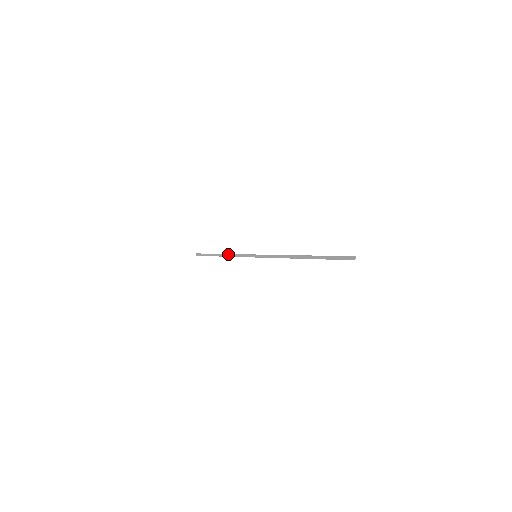
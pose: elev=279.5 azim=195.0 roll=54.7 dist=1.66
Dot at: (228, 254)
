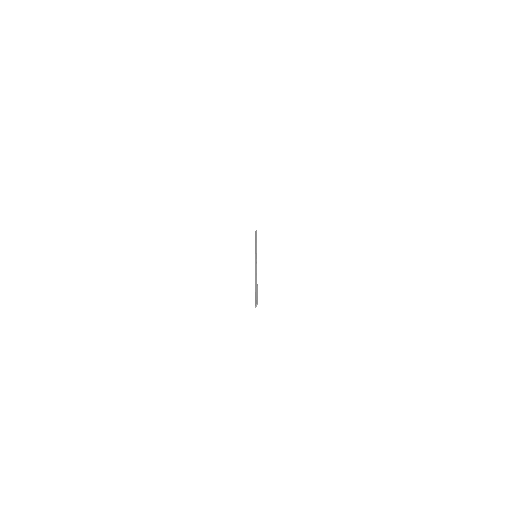
Dot at: occluded
